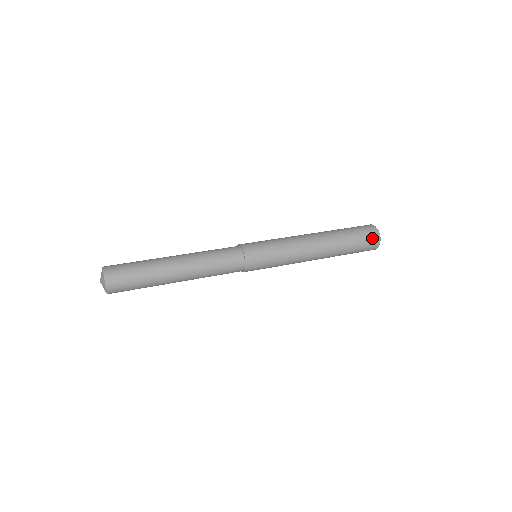
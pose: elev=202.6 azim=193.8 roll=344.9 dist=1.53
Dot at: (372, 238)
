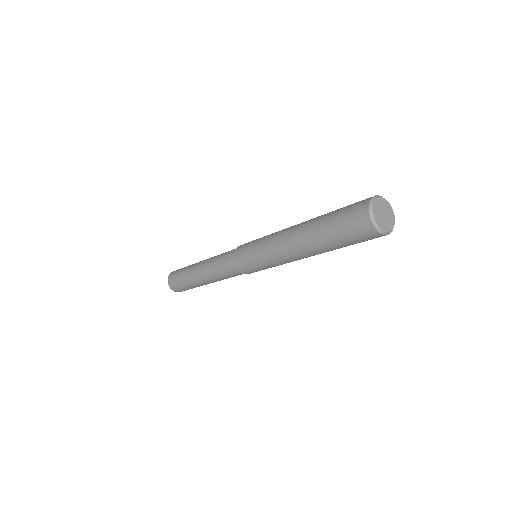
Dot at: (357, 211)
